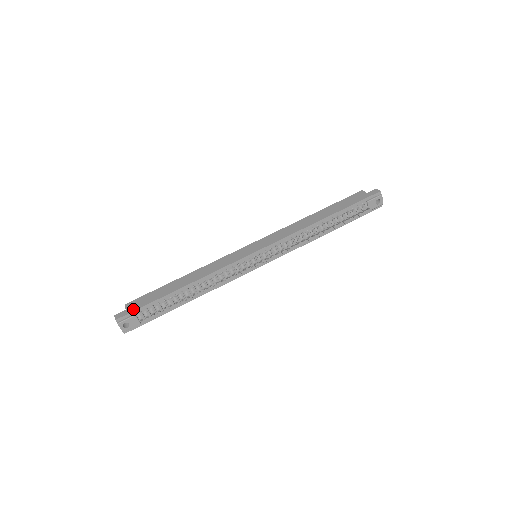
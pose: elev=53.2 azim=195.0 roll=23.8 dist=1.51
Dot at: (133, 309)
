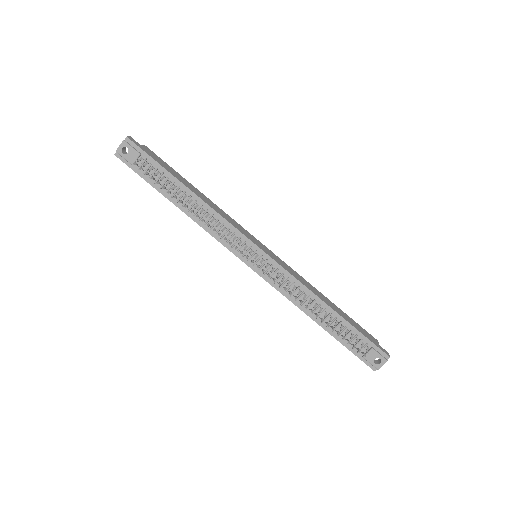
Dot at: (145, 150)
